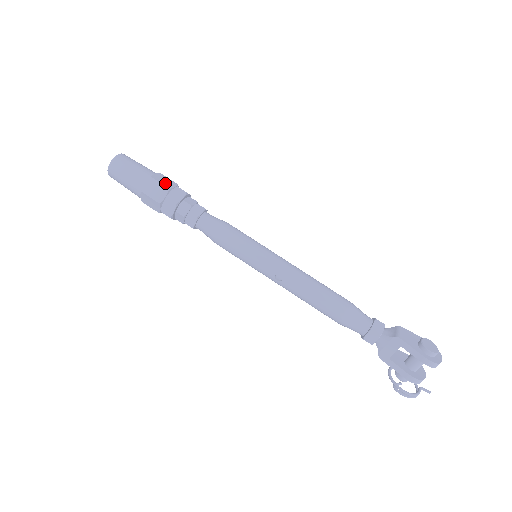
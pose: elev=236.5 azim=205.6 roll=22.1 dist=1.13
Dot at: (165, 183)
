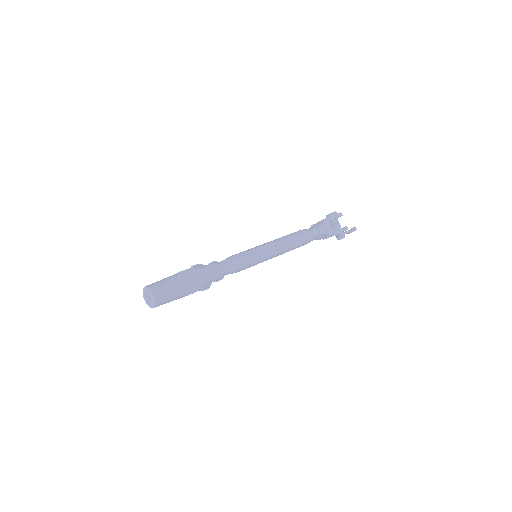
Dot at: (186, 270)
